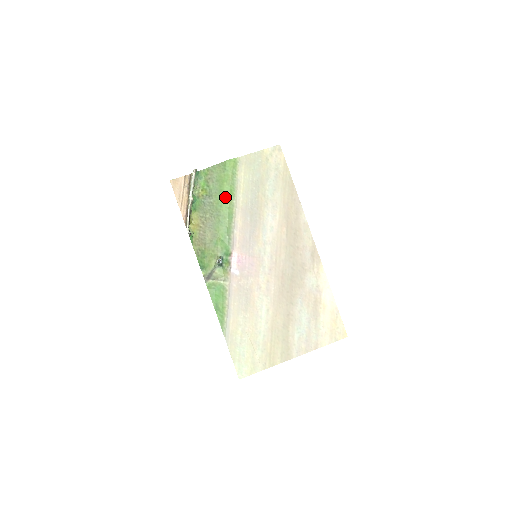
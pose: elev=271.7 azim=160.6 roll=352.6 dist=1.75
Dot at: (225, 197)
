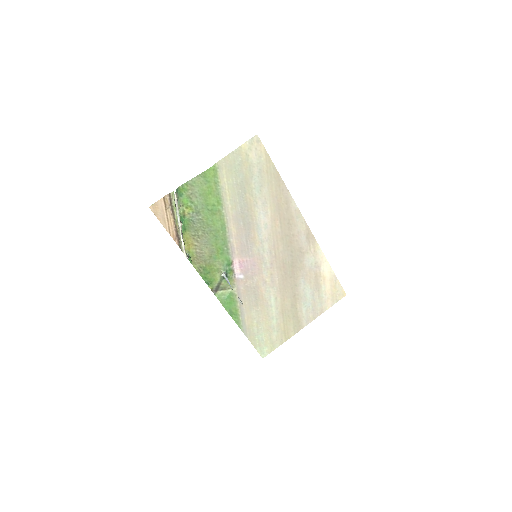
Dot at: (213, 210)
